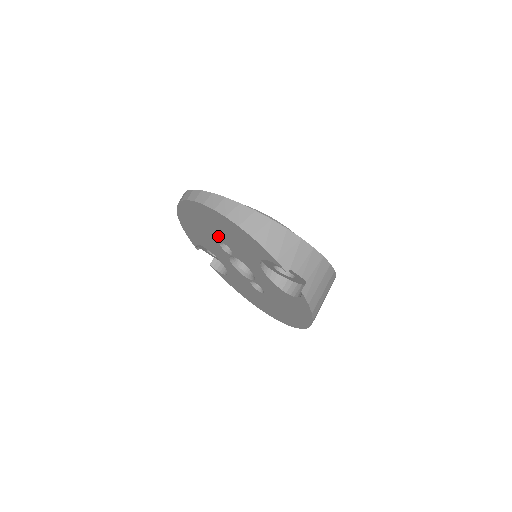
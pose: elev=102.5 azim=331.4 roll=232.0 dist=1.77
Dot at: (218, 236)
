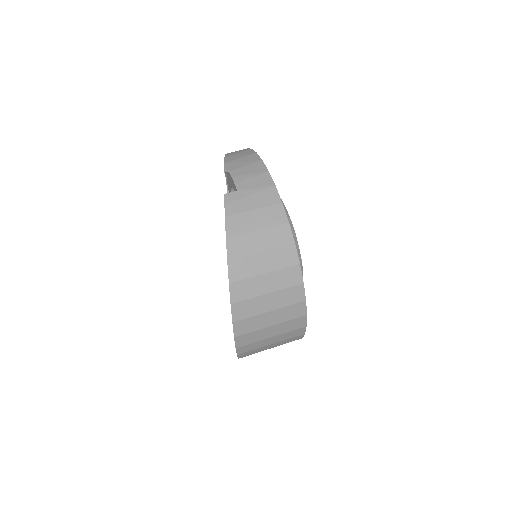
Dot at: occluded
